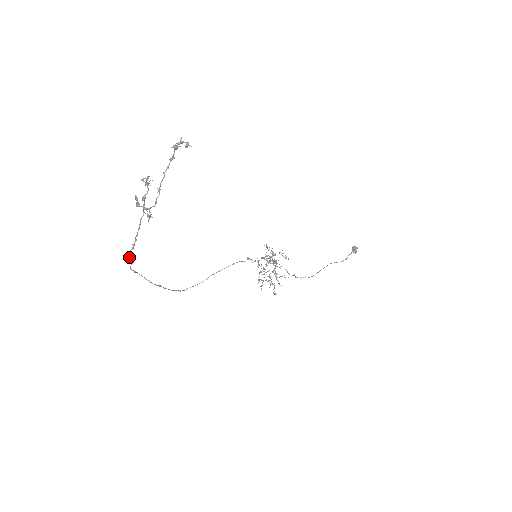
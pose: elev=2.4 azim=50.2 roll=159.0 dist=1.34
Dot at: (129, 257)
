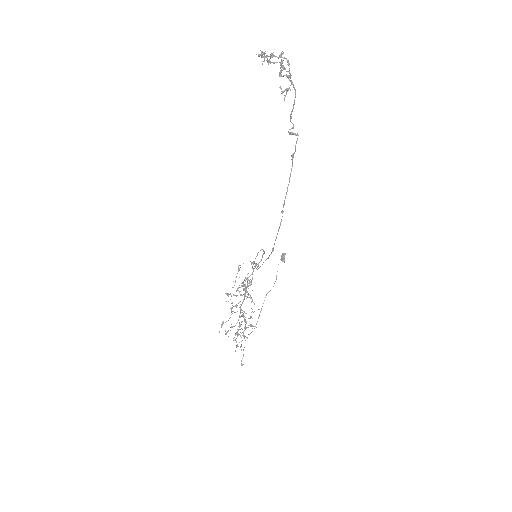
Dot at: (292, 128)
